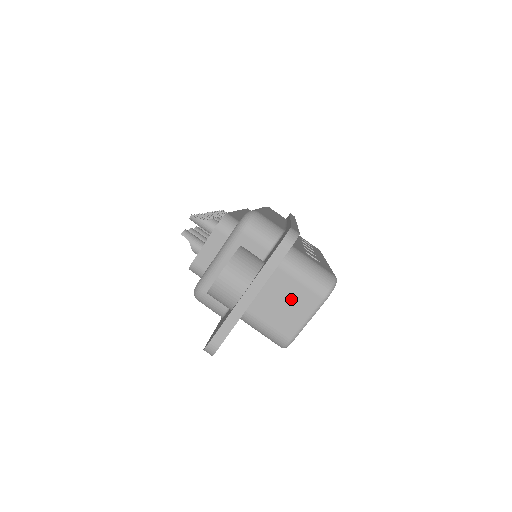
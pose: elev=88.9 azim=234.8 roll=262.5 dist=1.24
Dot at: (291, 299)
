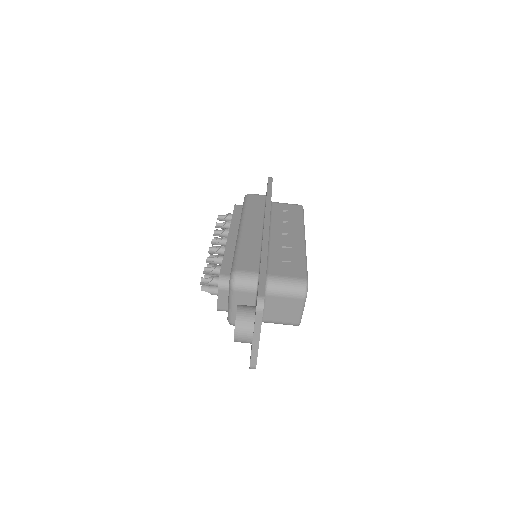
Dot at: (285, 306)
